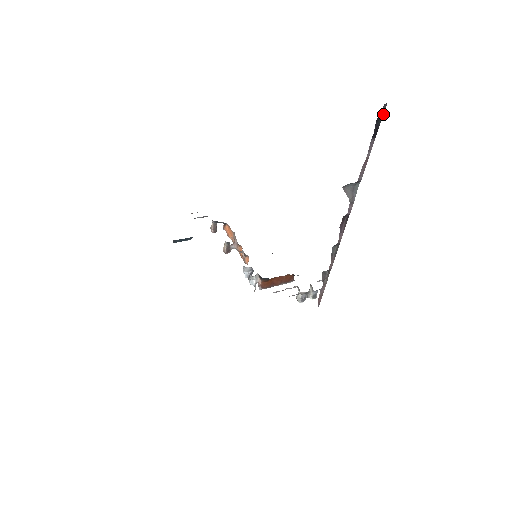
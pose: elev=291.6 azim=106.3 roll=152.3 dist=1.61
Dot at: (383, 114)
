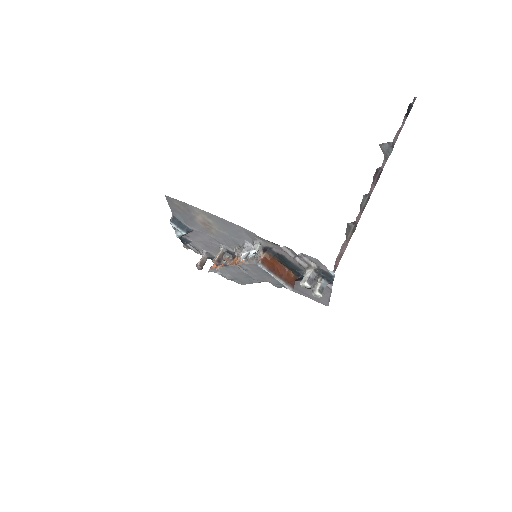
Dot at: occluded
